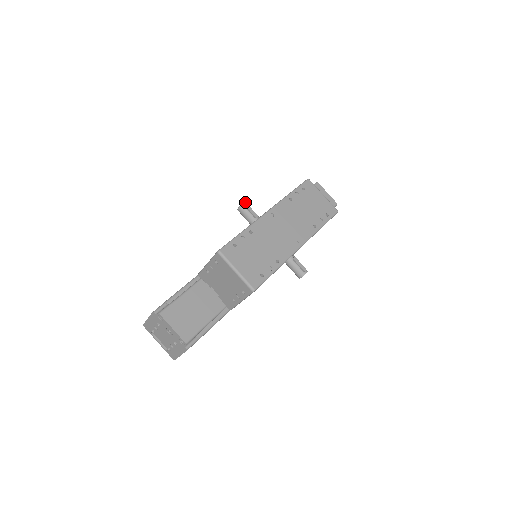
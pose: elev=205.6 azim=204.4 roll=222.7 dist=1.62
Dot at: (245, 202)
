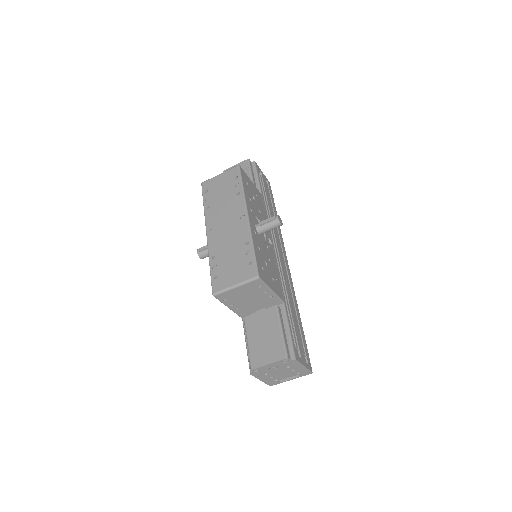
Dot at: (197, 250)
